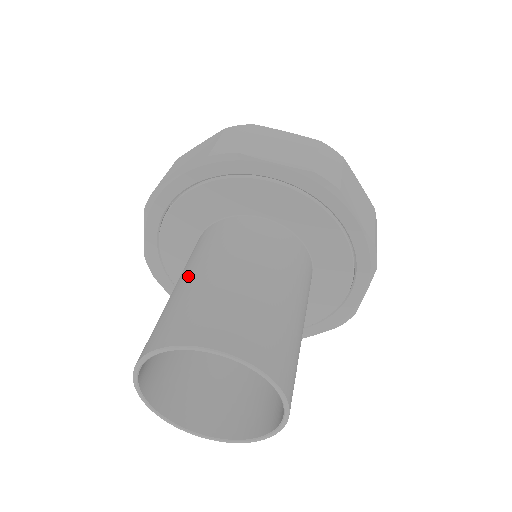
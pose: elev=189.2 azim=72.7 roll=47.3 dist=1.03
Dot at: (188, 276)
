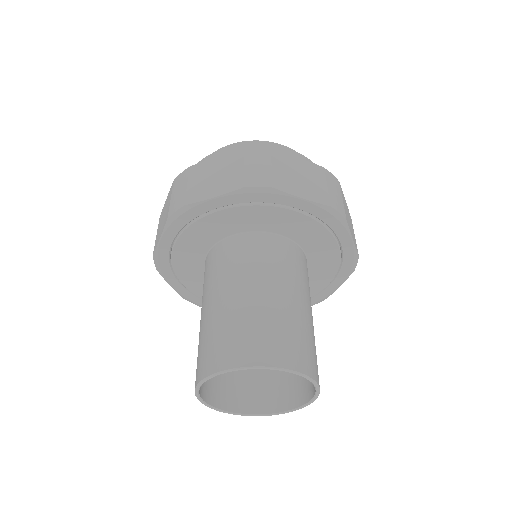
Dot at: (231, 294)
